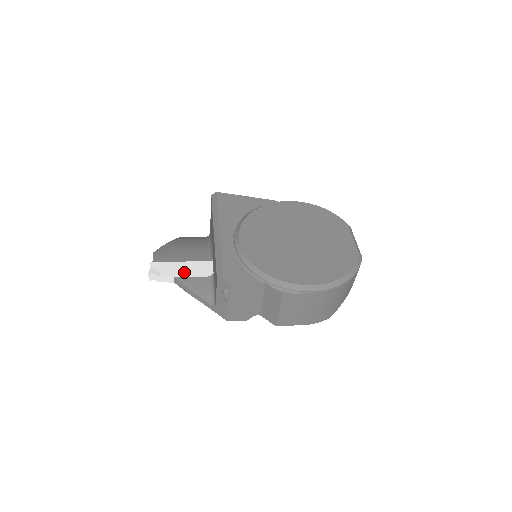
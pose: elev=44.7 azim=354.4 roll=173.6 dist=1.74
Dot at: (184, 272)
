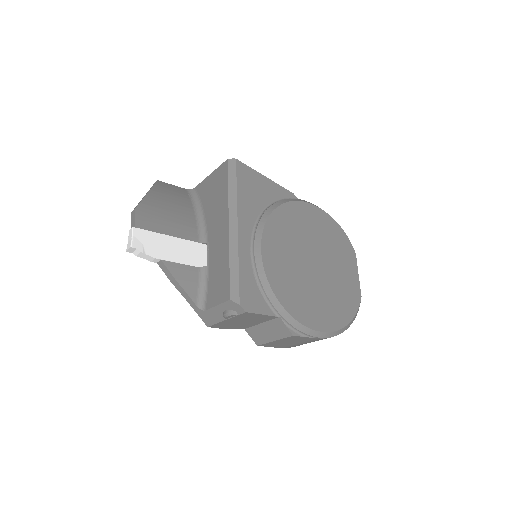
Dot at: (173, 254)
